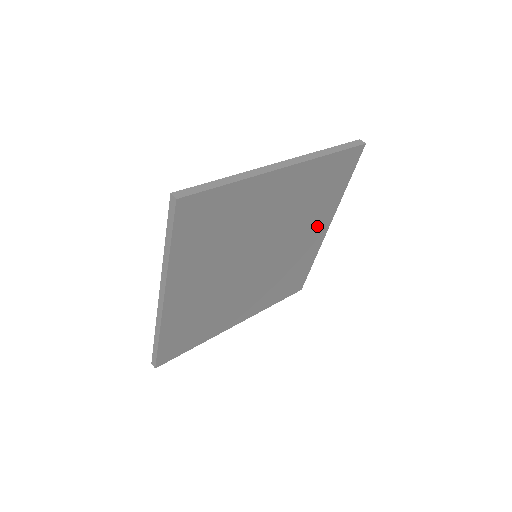
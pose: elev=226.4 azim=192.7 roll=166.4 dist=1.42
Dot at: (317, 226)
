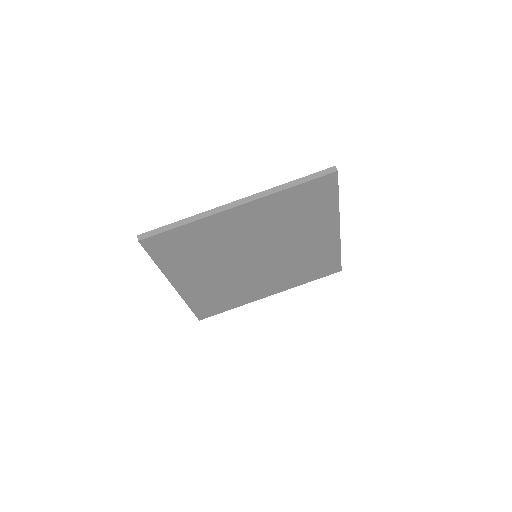
Dot at: (275, 285)
